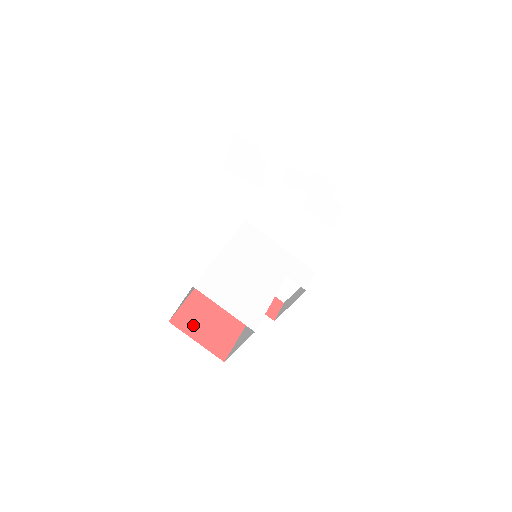
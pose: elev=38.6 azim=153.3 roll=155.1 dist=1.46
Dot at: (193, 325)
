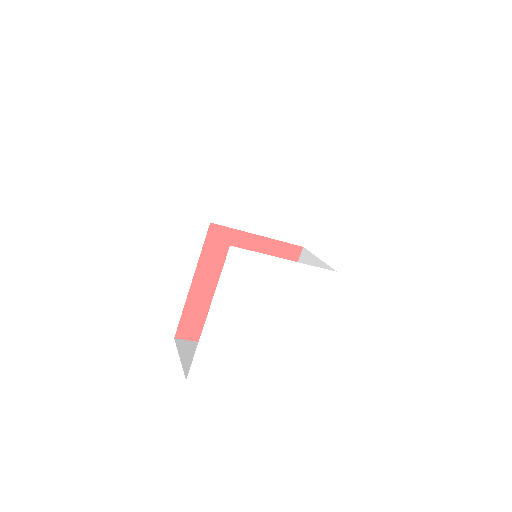
Dot at: (201, 329)
